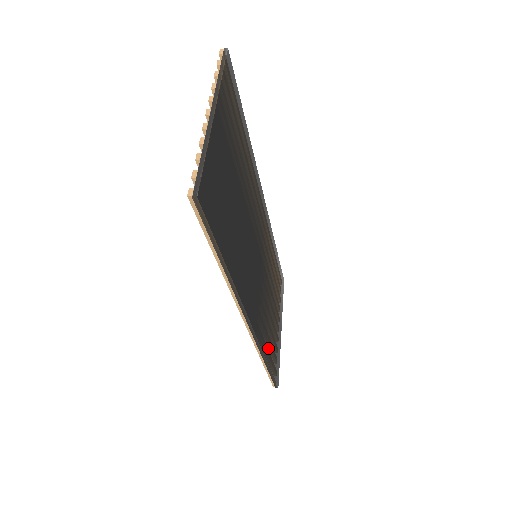
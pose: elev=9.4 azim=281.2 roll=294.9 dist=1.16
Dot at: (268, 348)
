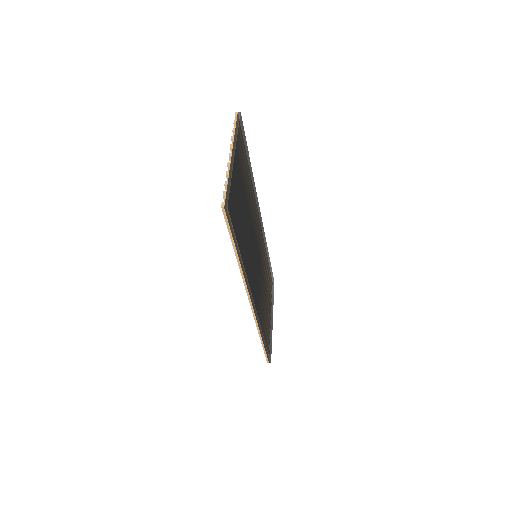
Dot at: (264, 327)
